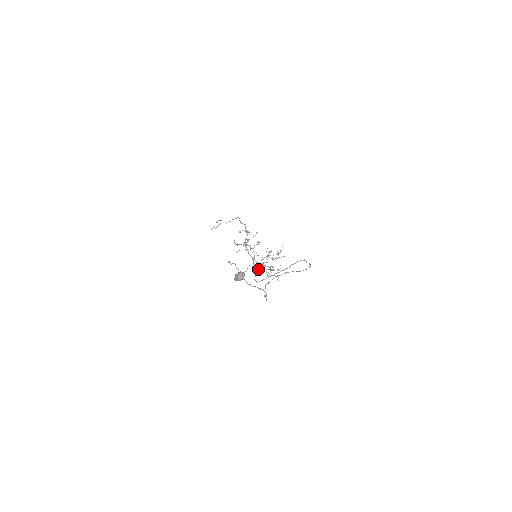
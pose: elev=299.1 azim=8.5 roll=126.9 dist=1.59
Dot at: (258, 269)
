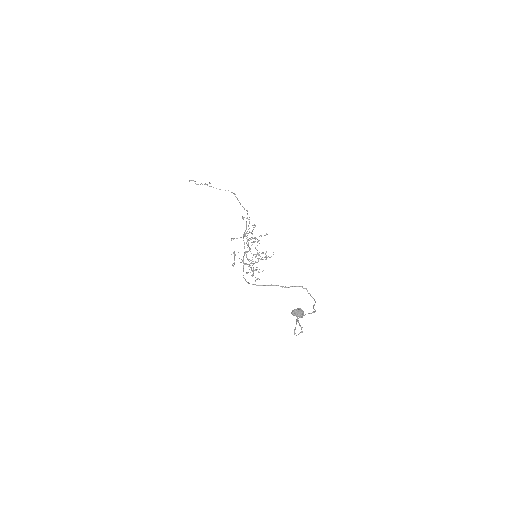
Dot at: occluded
